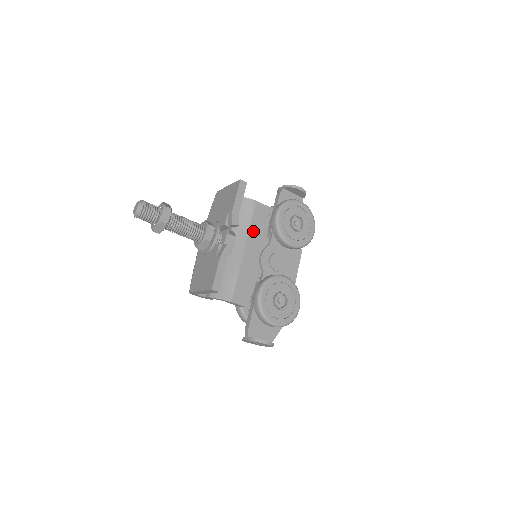
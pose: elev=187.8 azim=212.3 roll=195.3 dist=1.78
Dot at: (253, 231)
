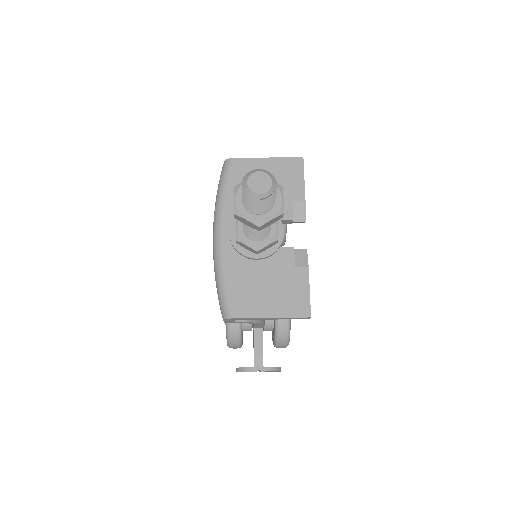
Dot at: occluded
